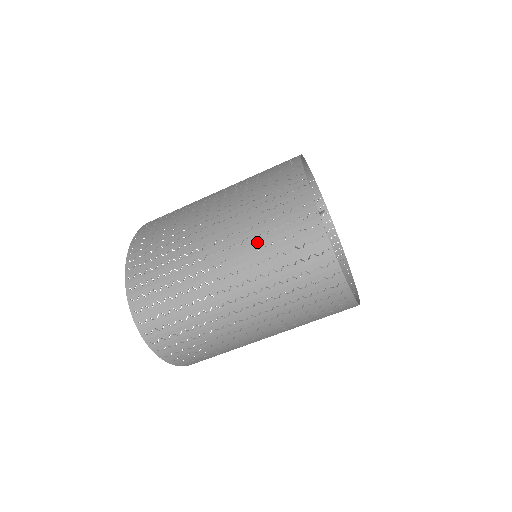
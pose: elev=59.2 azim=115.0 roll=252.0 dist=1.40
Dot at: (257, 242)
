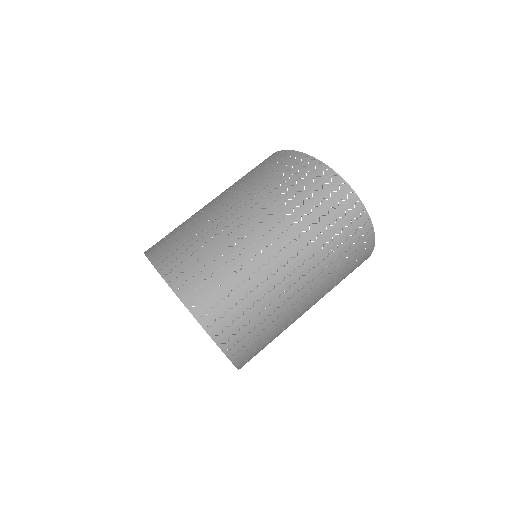
Dot at: (289, 206)
